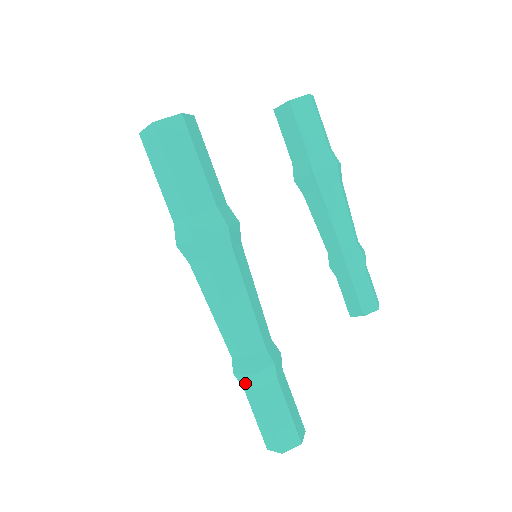
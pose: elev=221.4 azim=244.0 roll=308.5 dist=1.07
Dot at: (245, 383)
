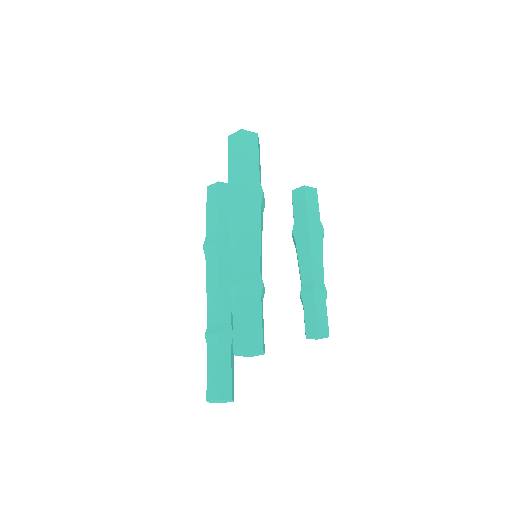
Dot at: (236, 292)
